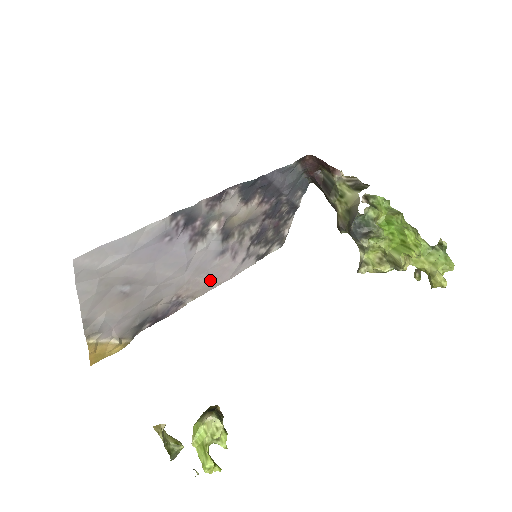
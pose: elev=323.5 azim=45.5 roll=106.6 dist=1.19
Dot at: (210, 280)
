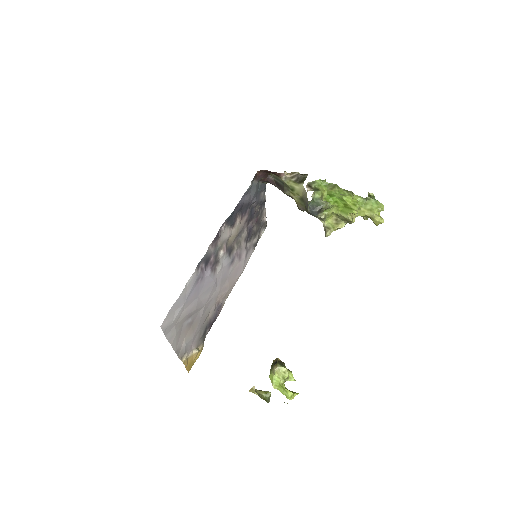
Dot at: (232, 281)
